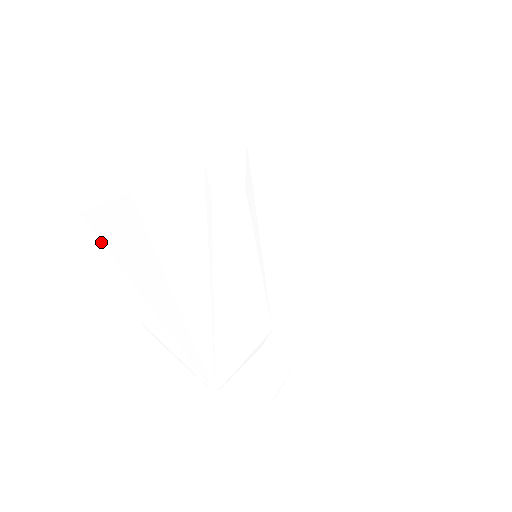
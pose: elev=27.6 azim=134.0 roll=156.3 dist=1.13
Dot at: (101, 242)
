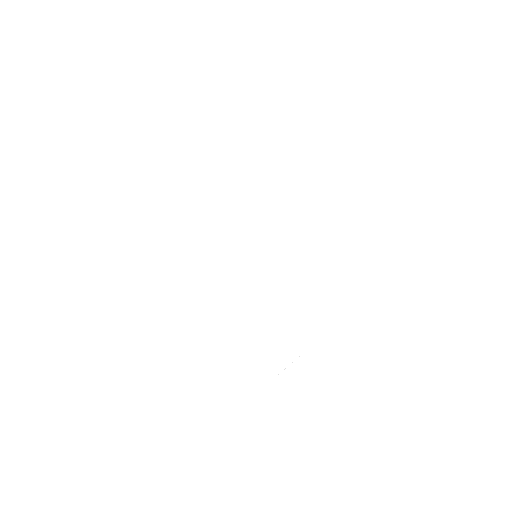
Dot at: (133, 255)
